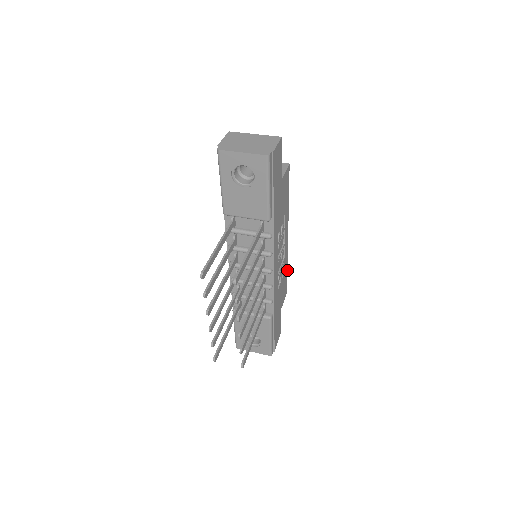
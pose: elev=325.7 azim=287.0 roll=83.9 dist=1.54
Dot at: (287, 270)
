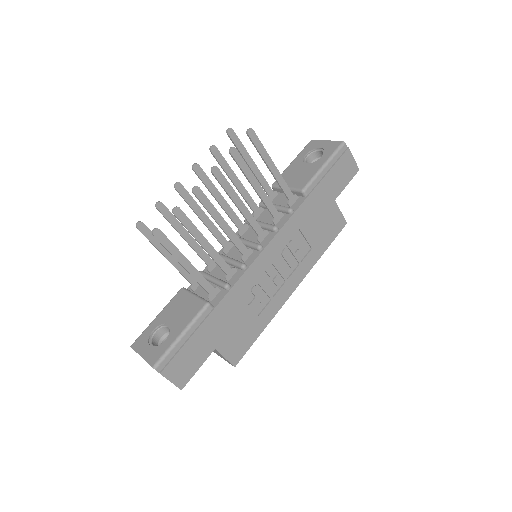
Dot at: occluded
